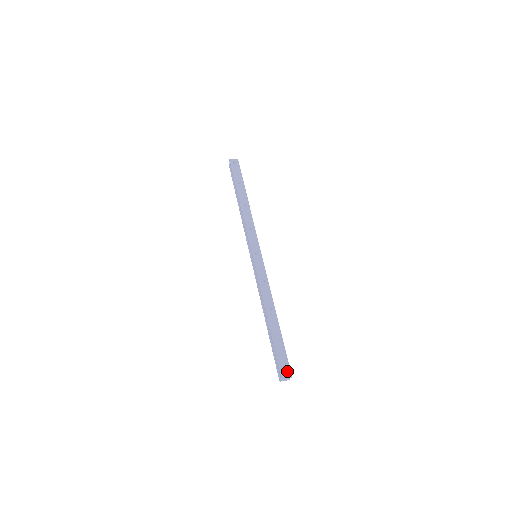
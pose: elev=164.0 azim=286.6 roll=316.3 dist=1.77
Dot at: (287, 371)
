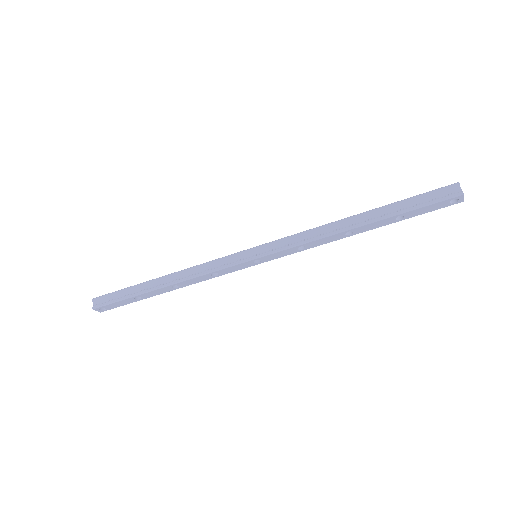
Dot at: occluded
